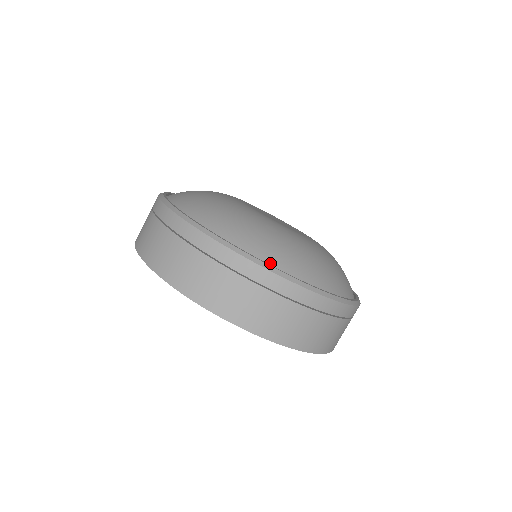
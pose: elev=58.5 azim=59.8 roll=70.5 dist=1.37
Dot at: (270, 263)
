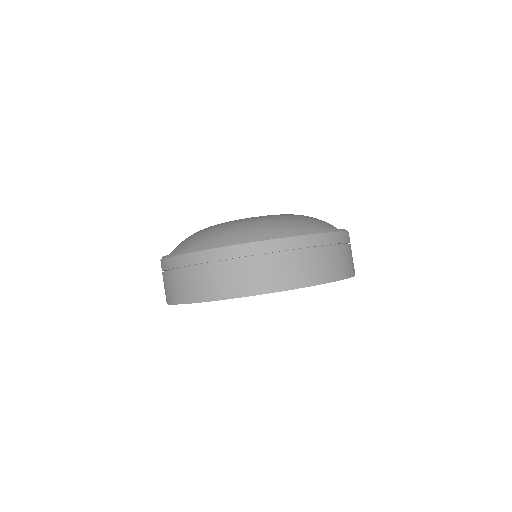
Dot at: occluded
